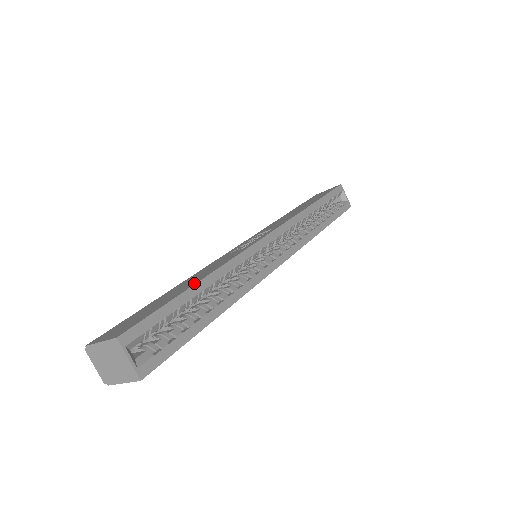
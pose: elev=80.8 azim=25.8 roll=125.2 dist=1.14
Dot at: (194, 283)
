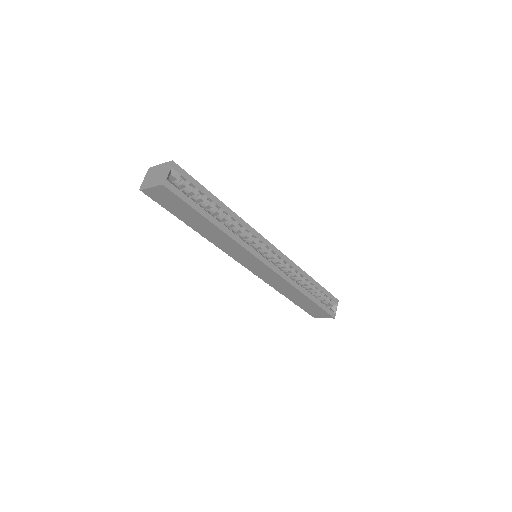
Dot at: (219, 201)
